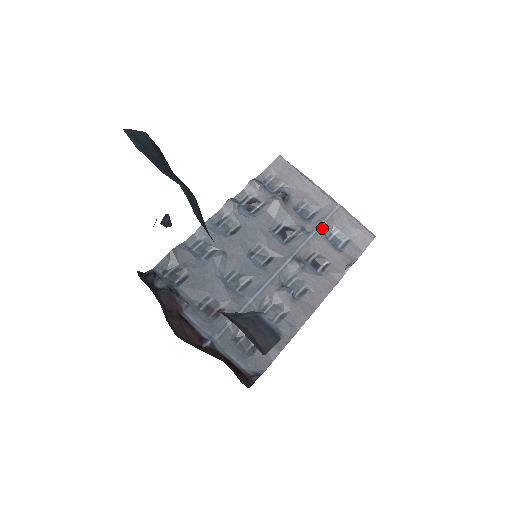
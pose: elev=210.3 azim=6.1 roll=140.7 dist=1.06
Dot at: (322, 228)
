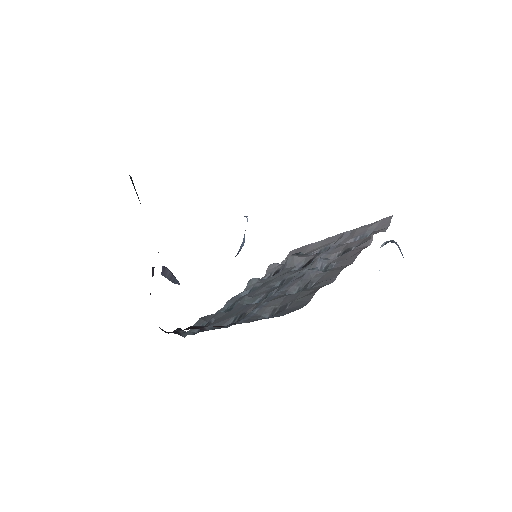
Dot at: (340, 244)
